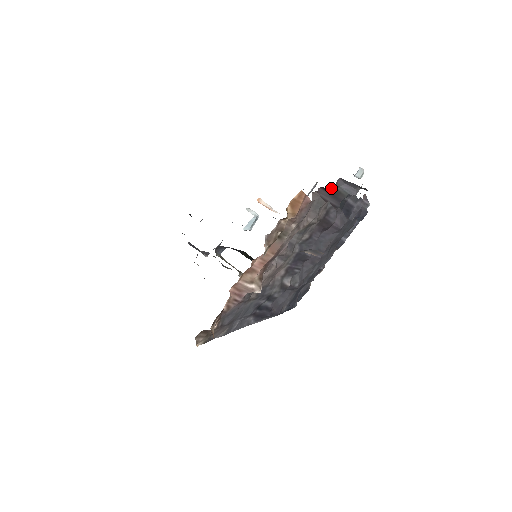
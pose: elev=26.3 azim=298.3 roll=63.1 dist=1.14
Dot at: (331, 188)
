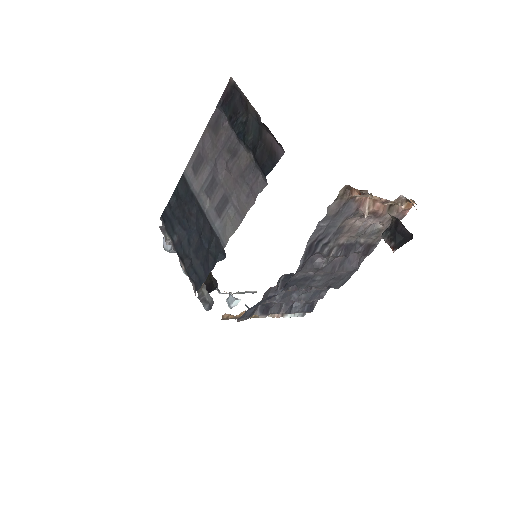
Dot at: occluded
